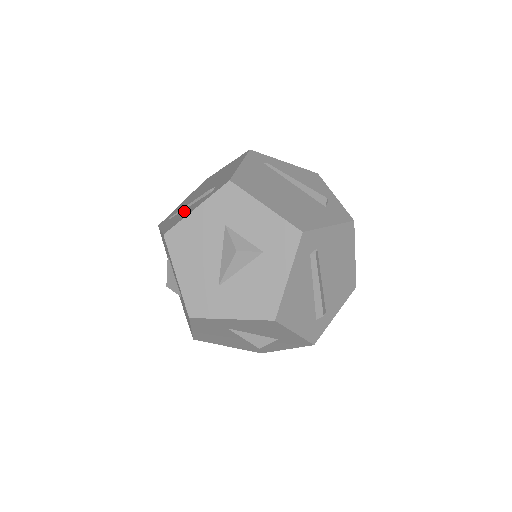
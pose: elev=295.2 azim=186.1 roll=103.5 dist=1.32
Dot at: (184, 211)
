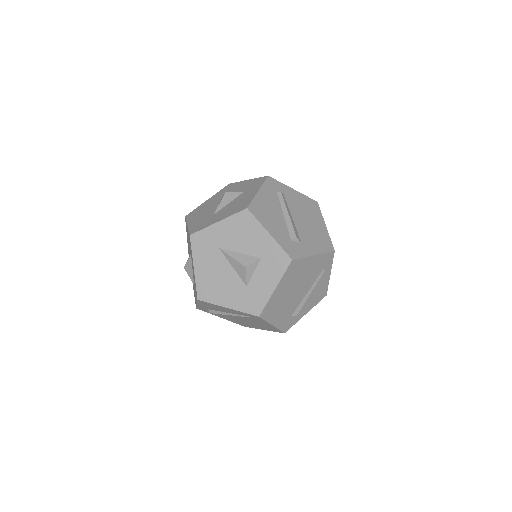
Dot at: occluded
